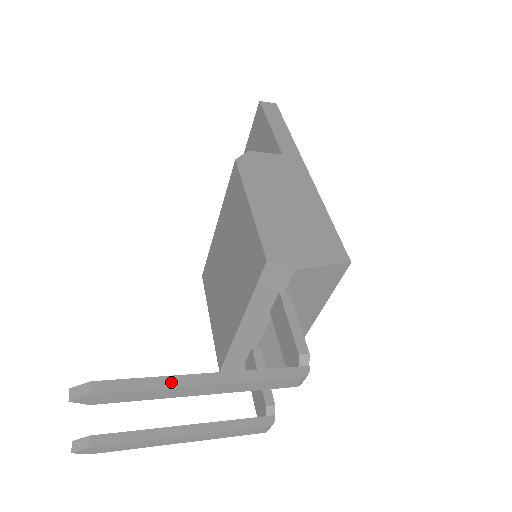
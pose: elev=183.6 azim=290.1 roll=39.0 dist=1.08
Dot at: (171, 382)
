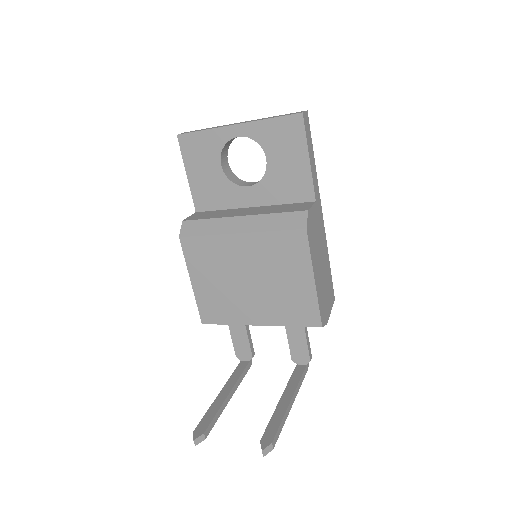
Dot at: (287, 415)
